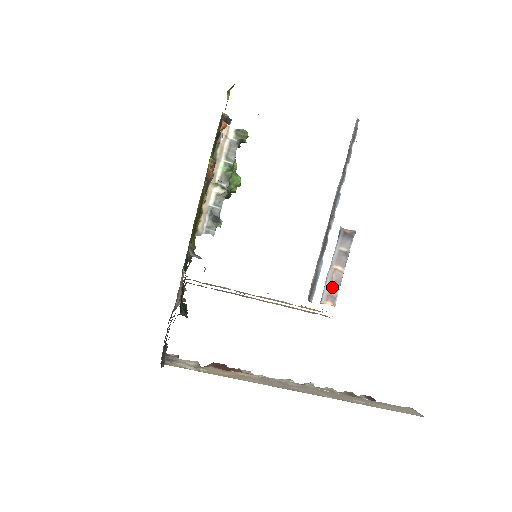
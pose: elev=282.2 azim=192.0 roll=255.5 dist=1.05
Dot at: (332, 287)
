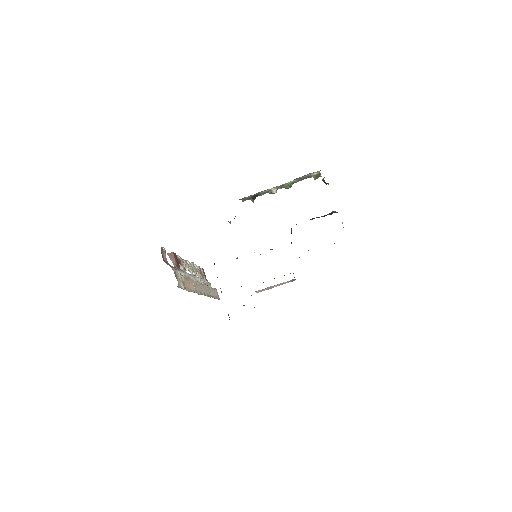
Dot at: (264, 289)
